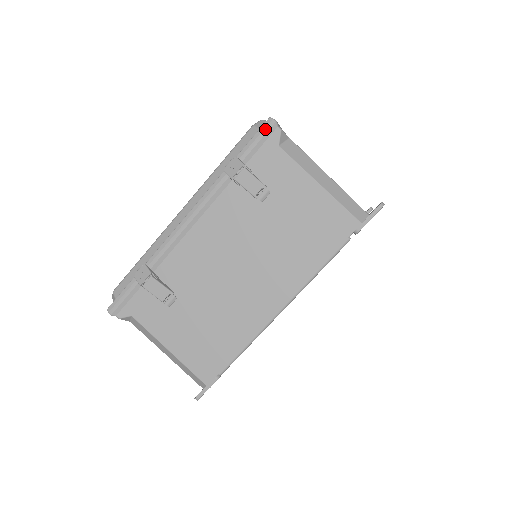
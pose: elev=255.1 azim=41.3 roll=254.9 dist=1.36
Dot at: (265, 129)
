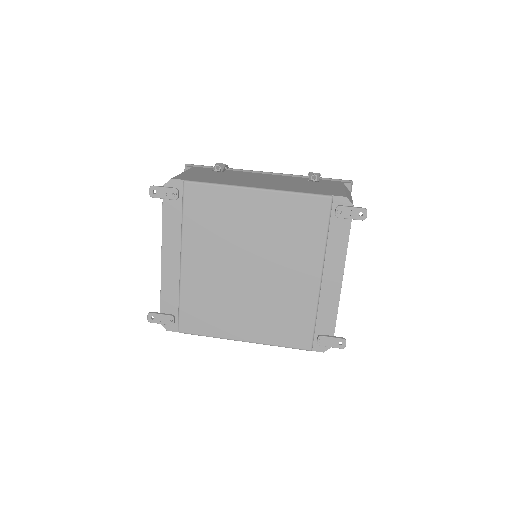
Dot at: (345, 180)
